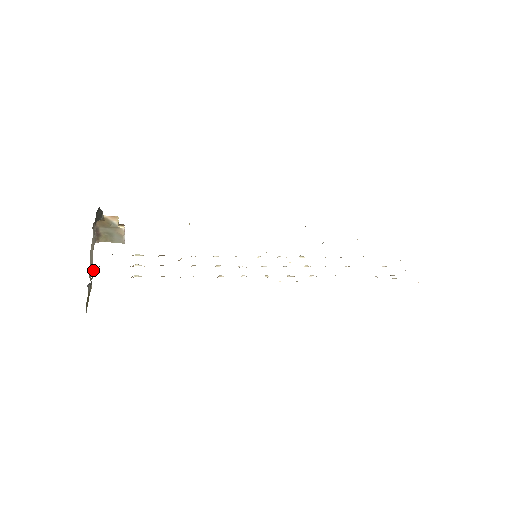
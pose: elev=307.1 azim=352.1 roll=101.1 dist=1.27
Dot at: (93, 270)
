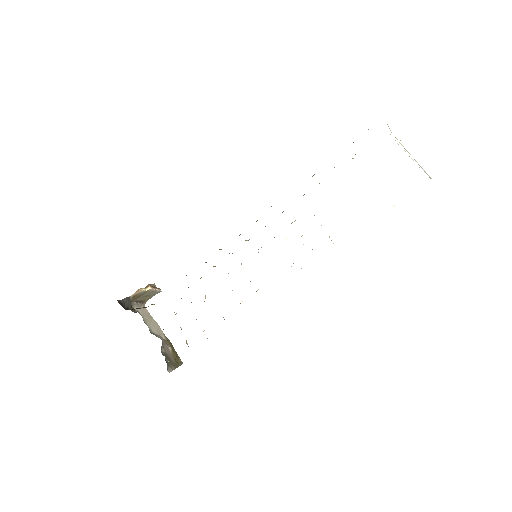
Dot at: (161, 349)
